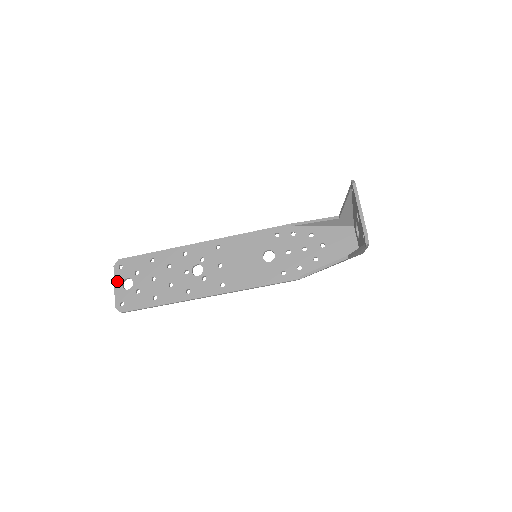
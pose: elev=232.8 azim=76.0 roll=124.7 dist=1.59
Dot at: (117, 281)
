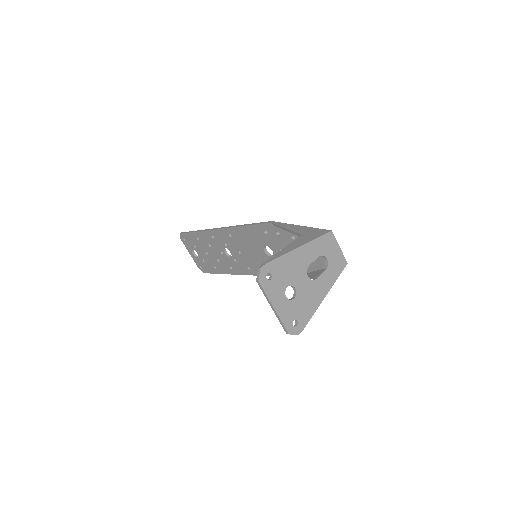
Dot at: (189, 250)
